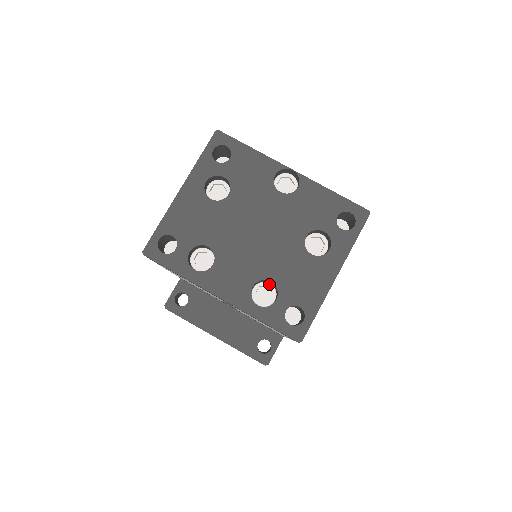
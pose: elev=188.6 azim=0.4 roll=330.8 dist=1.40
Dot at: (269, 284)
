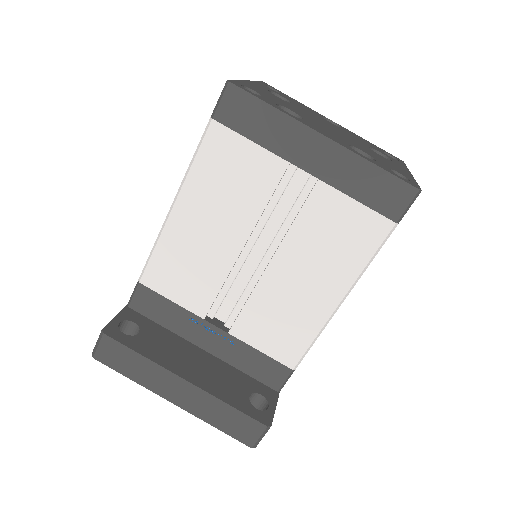
Dot at: occluded
